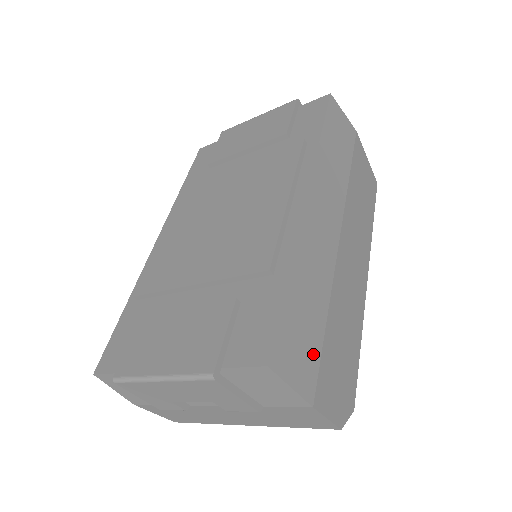
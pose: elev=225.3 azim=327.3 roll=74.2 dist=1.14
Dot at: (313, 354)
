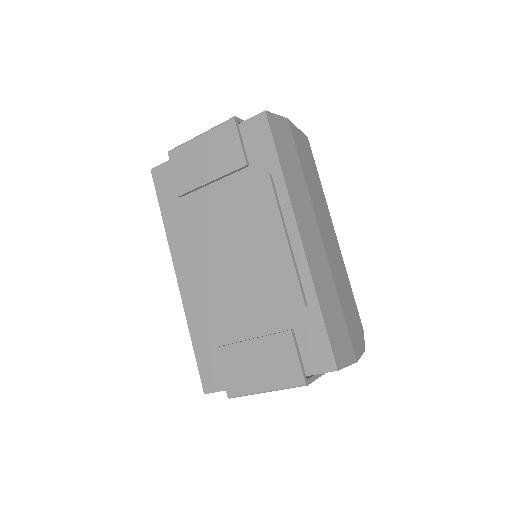
Dot at: (345, 334)
